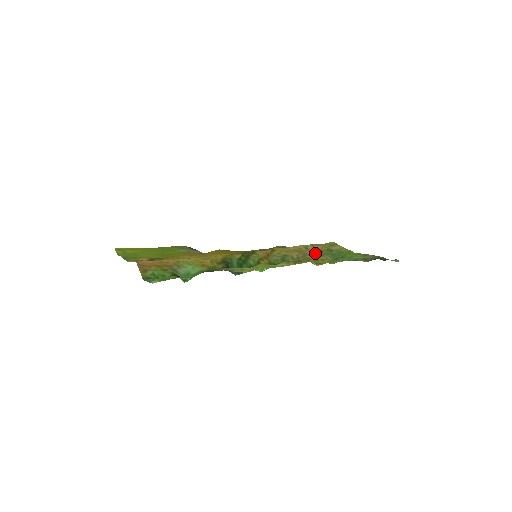
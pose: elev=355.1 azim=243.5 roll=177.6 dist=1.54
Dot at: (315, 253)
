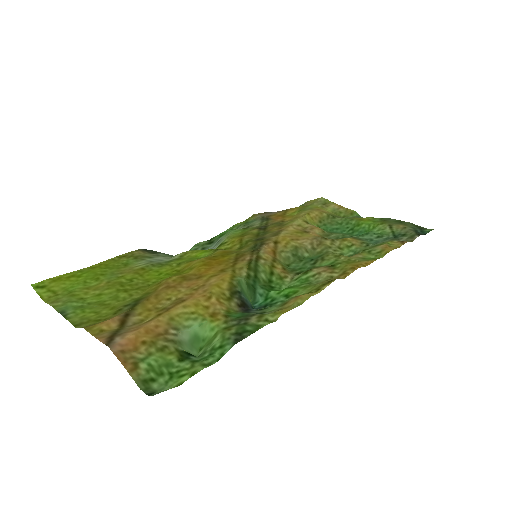
Dot at: (322, 229)
